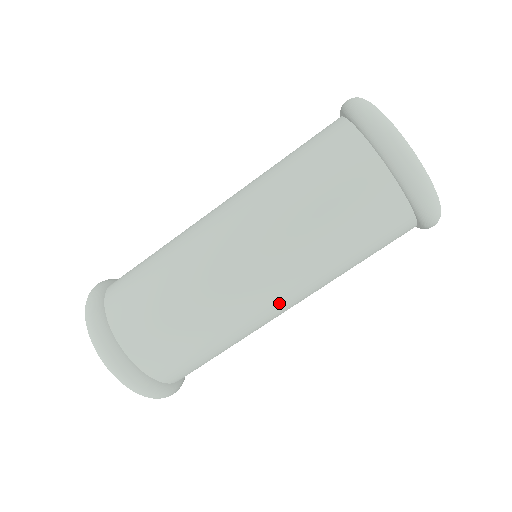
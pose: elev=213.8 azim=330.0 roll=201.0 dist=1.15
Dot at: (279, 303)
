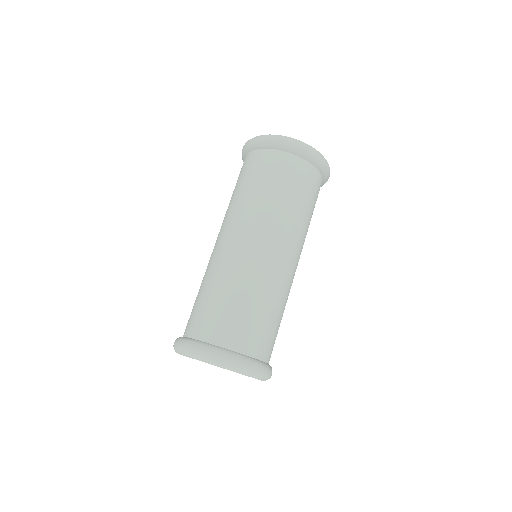
Dot at: (278, 252)
